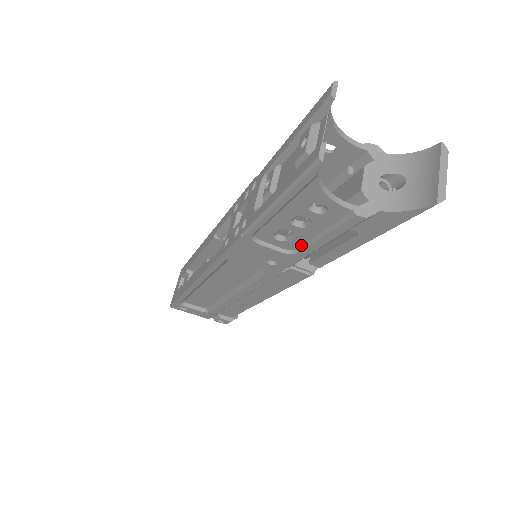
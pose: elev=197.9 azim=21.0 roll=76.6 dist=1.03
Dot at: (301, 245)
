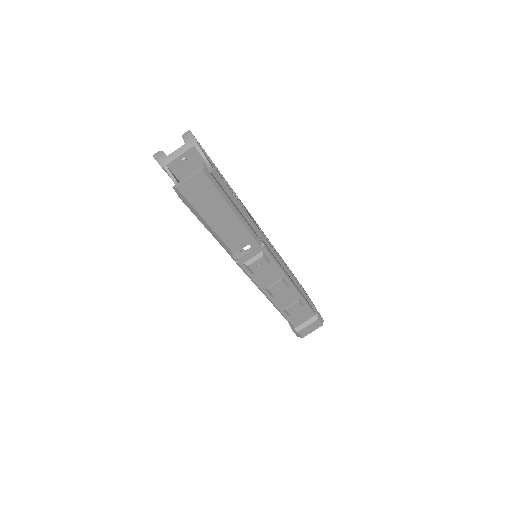
Dot at: occluded
